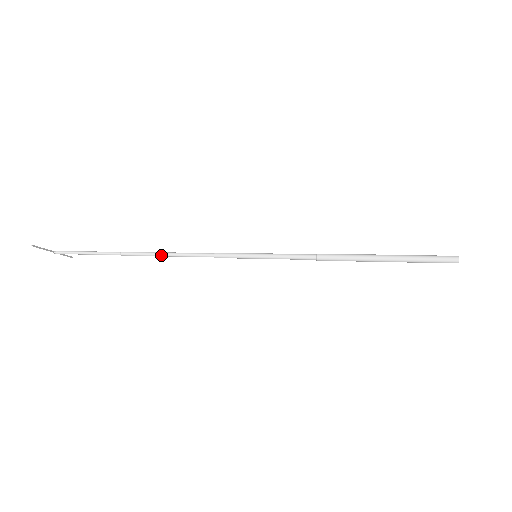
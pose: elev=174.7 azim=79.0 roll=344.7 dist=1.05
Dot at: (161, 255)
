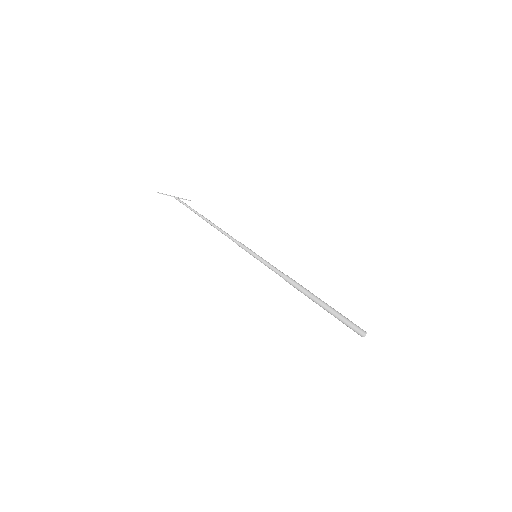
Dot at: (214, 227)
